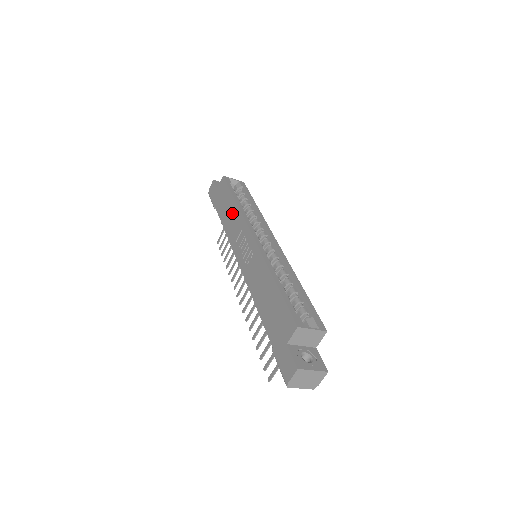
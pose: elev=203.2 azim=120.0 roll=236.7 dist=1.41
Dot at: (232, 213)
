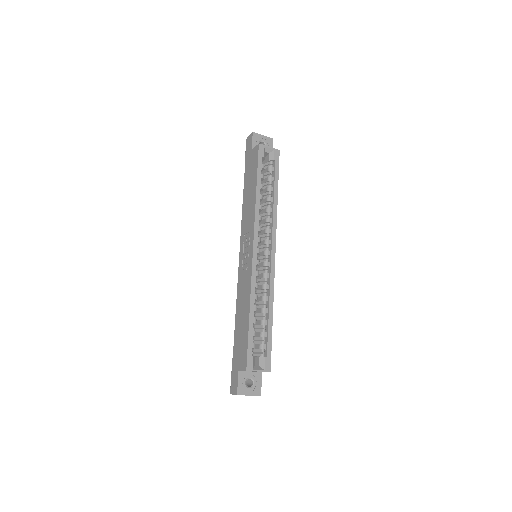
Dot at: (250, 201)
